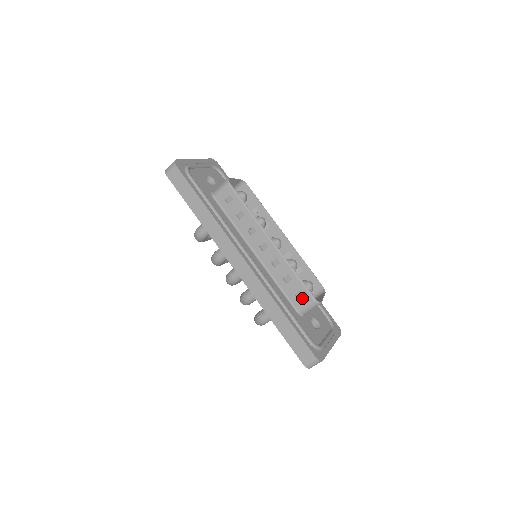
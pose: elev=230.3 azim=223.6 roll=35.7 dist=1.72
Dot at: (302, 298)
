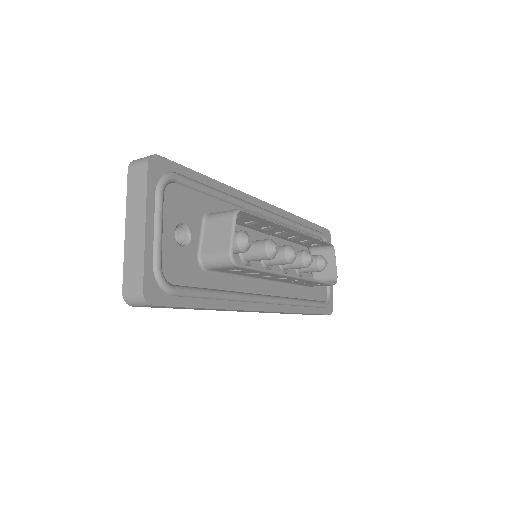
Dot at: (320, 285)
